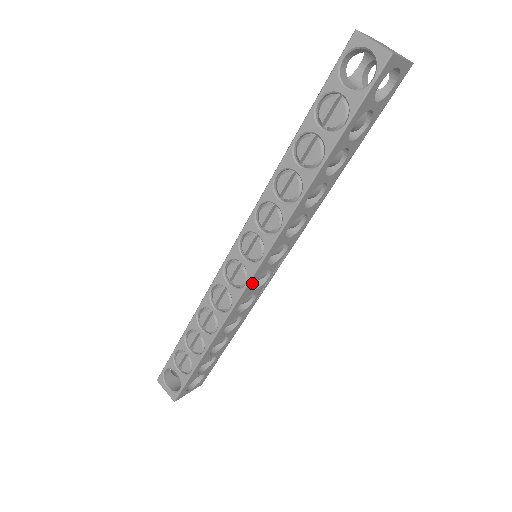
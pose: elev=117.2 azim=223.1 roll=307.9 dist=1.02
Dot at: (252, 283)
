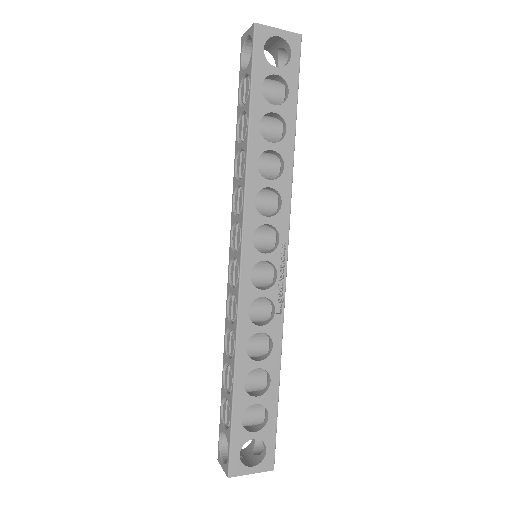
Dot at: (248, 274)
